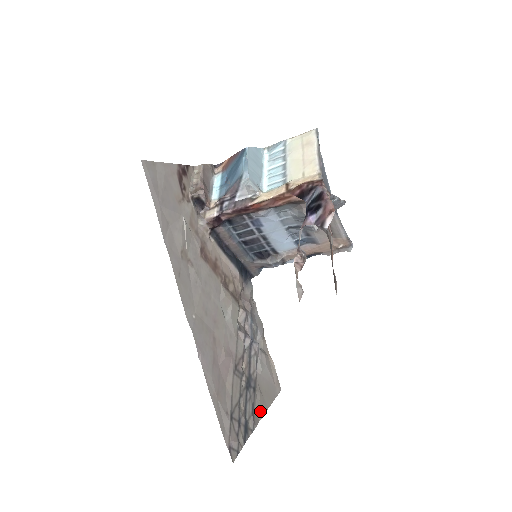
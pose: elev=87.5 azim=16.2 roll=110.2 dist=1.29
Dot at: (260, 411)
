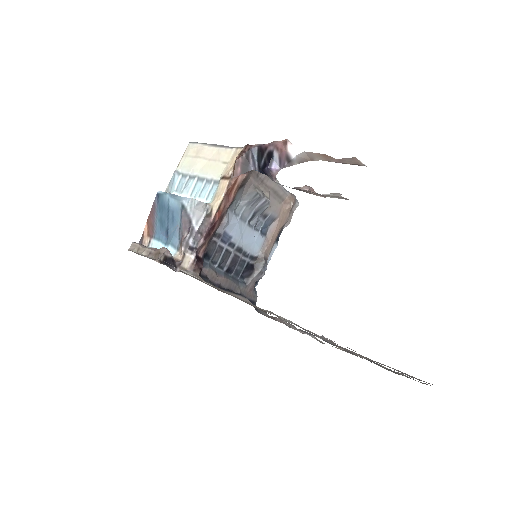
Dot at: occluded
